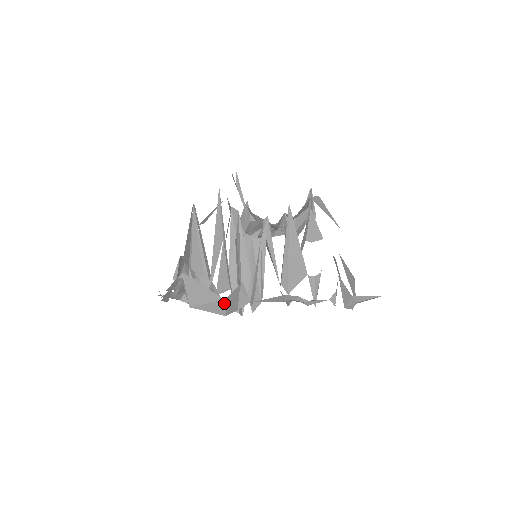
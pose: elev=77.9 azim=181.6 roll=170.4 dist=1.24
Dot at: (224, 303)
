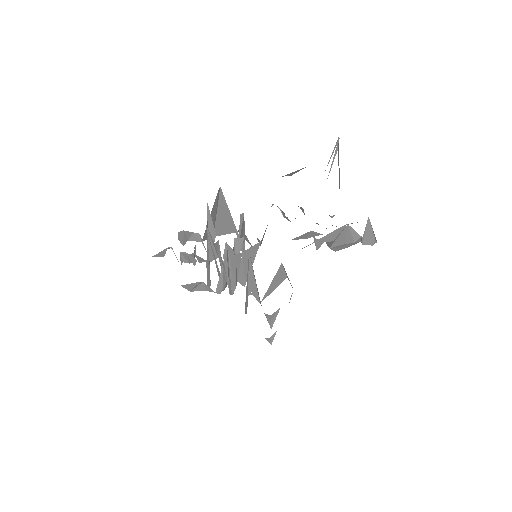
Dot at: (183, 286)
